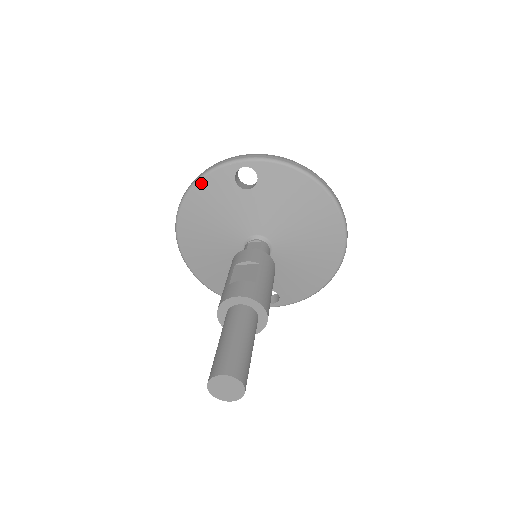
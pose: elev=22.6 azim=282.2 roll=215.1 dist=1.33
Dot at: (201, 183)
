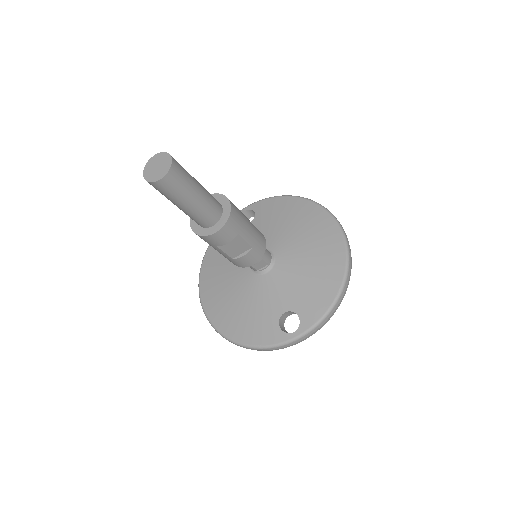
Dot at: occluded
